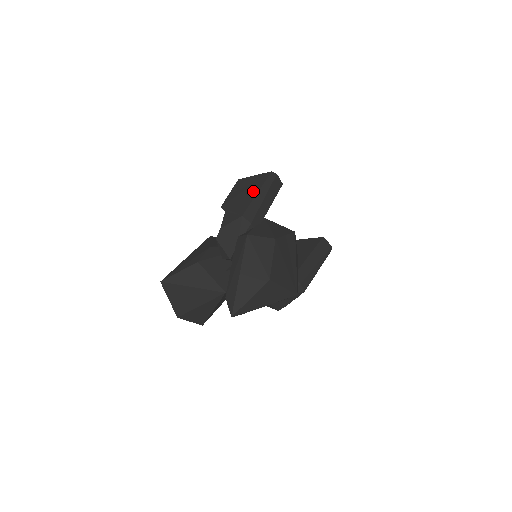
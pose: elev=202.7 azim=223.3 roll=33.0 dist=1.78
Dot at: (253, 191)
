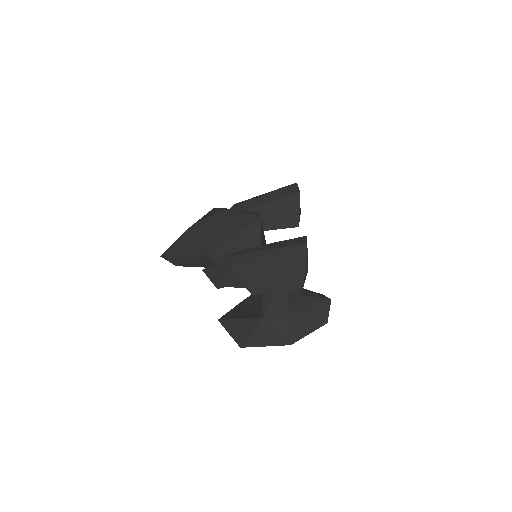
Dot at: occluded
